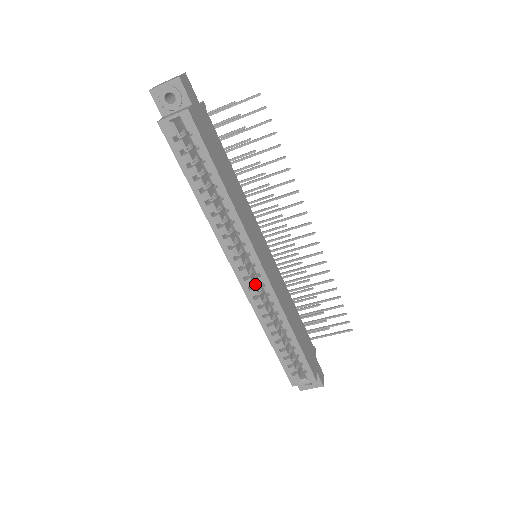
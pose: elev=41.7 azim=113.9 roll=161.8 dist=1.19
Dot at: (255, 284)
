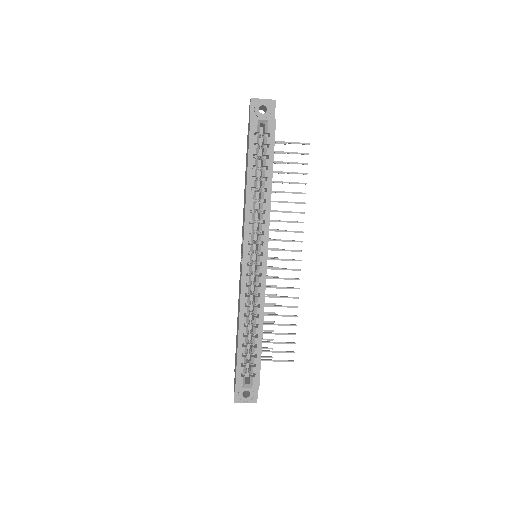
Dot at: (251, 274)
